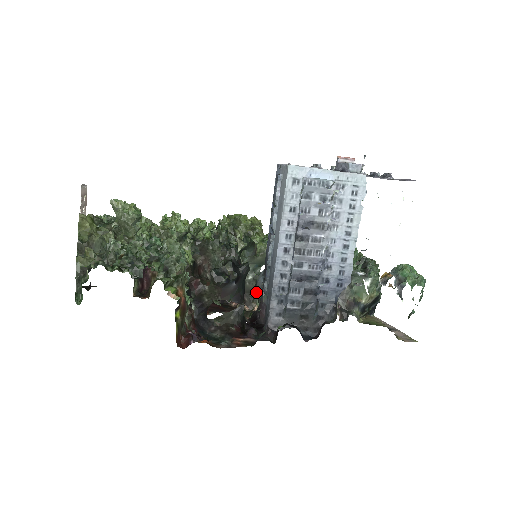
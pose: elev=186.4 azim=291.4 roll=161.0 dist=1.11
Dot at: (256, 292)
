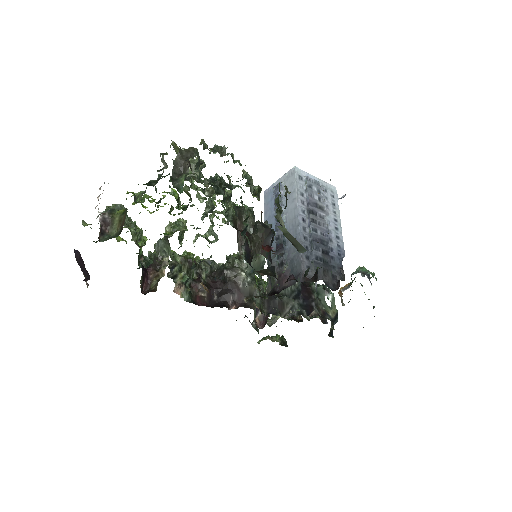
Dot at: occluded
